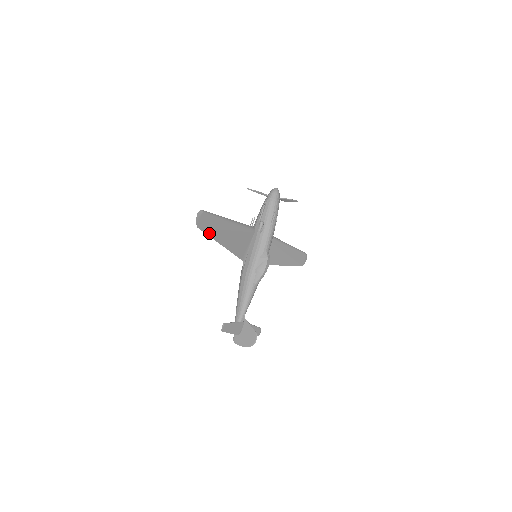
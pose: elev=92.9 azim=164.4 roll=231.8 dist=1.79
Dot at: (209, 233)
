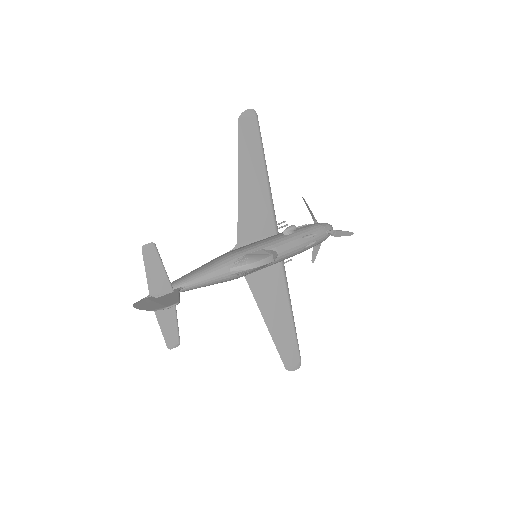
Dot at: (241, 146)
